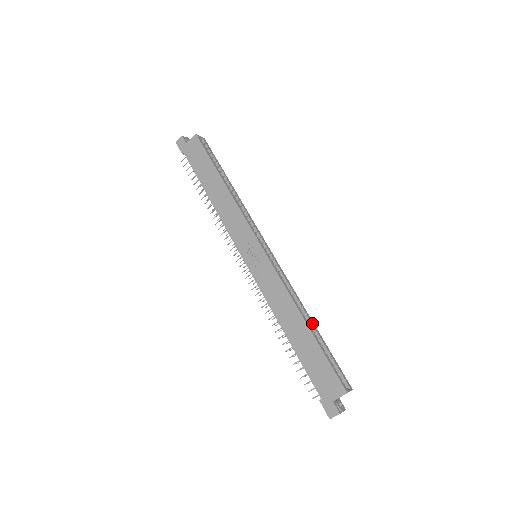
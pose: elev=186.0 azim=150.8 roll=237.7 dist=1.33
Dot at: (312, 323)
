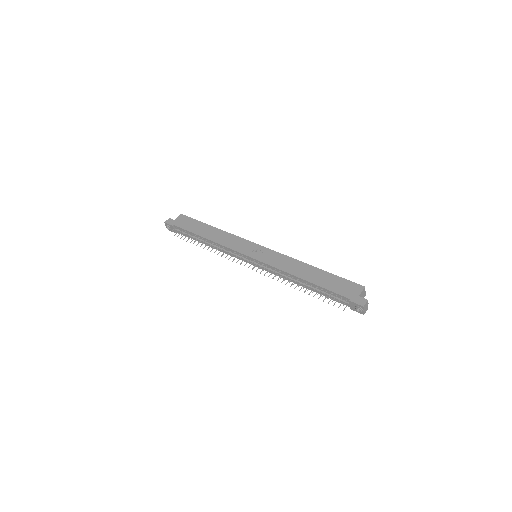
Dot at: occluded
